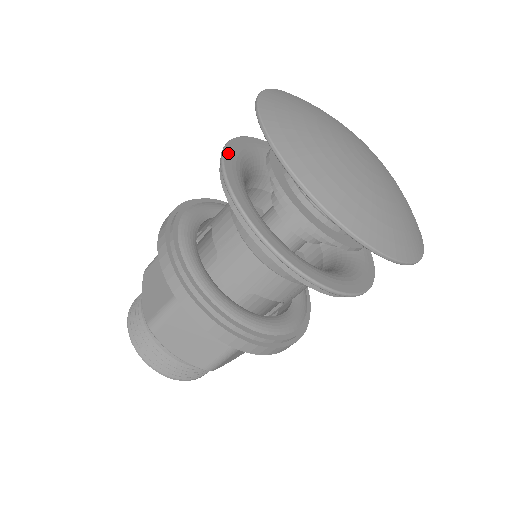
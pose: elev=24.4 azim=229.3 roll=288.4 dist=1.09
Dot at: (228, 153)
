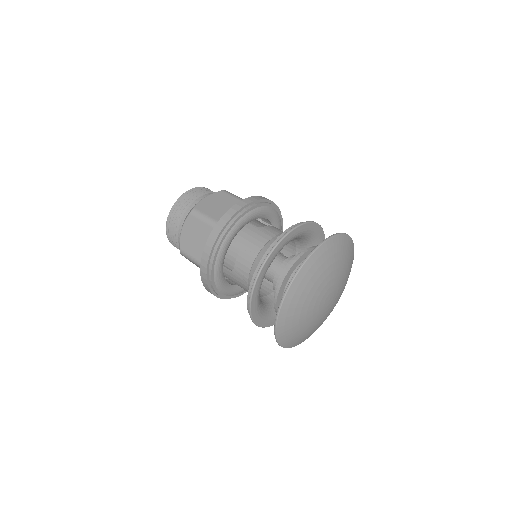
Dot at: (266, 265)
